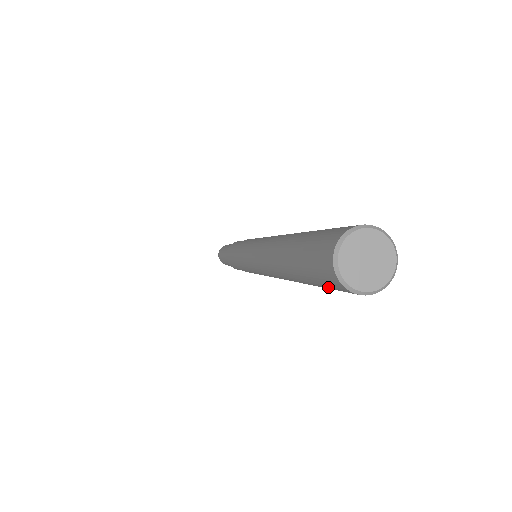
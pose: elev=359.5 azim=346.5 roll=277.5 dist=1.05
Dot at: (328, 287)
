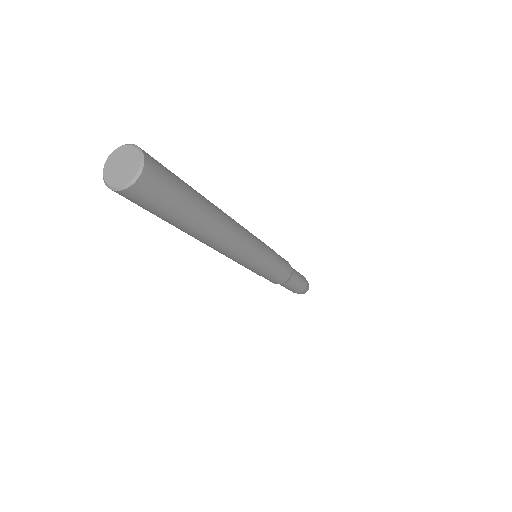
Dot at: (137, 204)
